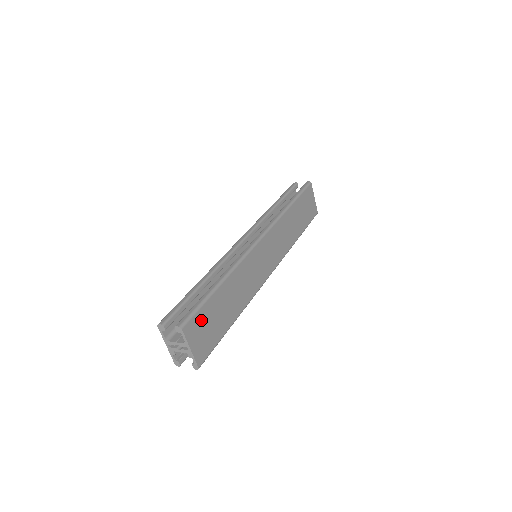
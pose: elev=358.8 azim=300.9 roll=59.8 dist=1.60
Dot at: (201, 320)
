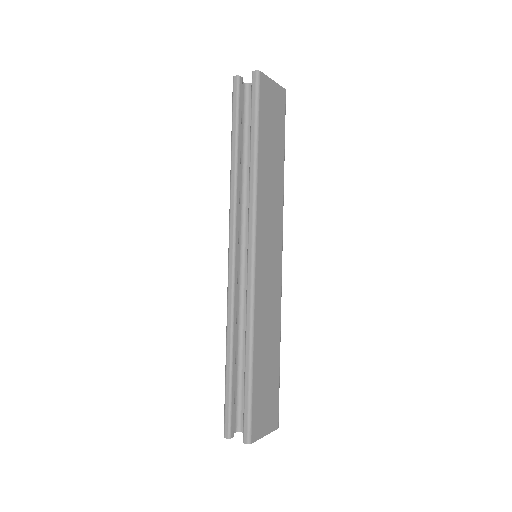
Dot at: (258, 410)
